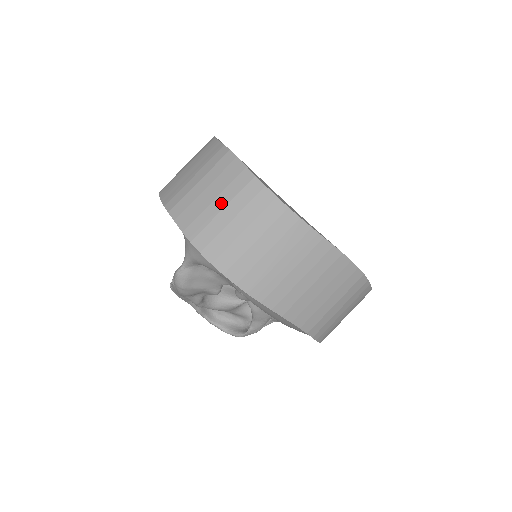
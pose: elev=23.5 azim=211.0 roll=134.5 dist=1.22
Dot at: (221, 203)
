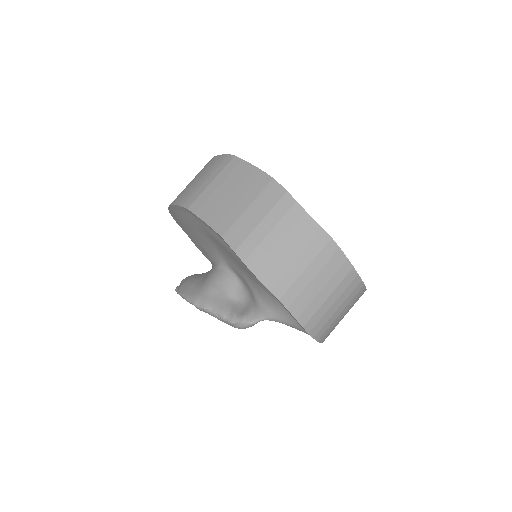
Dot at: (327, 292)
